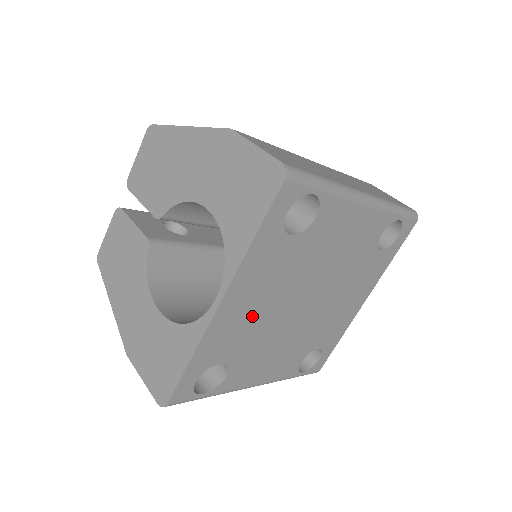
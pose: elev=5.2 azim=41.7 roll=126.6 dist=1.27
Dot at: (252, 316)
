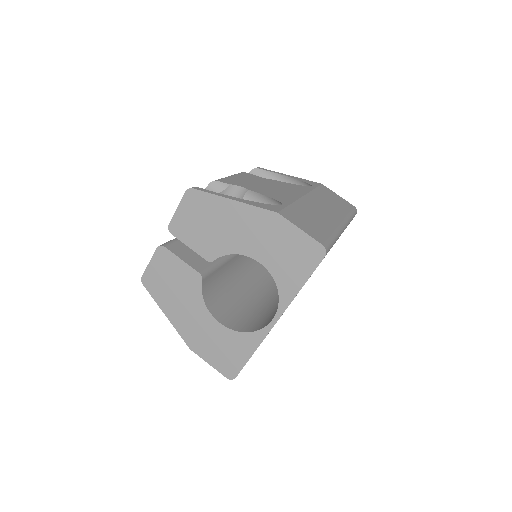
Dot at: occluded
